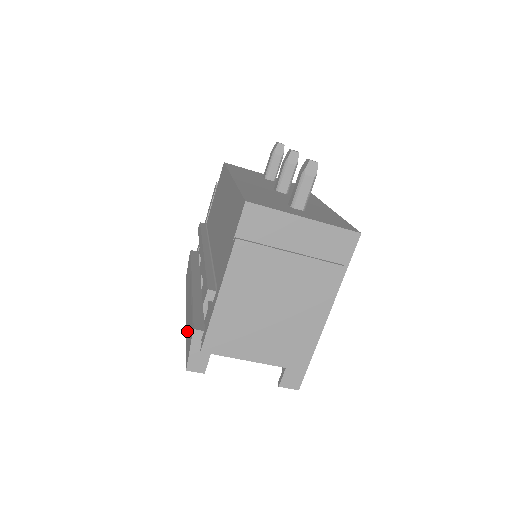
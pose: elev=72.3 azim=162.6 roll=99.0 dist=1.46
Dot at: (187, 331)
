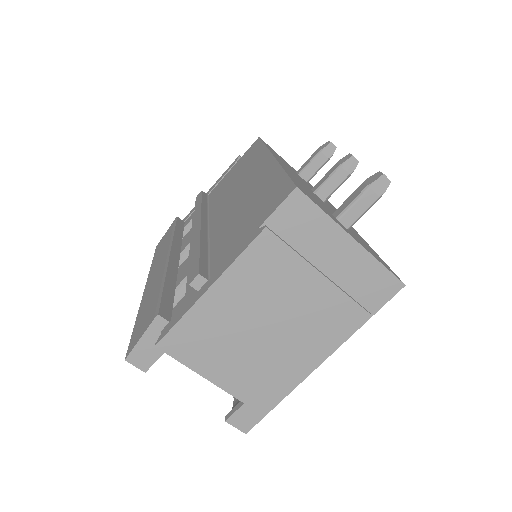
Dot at: (142, 310)
